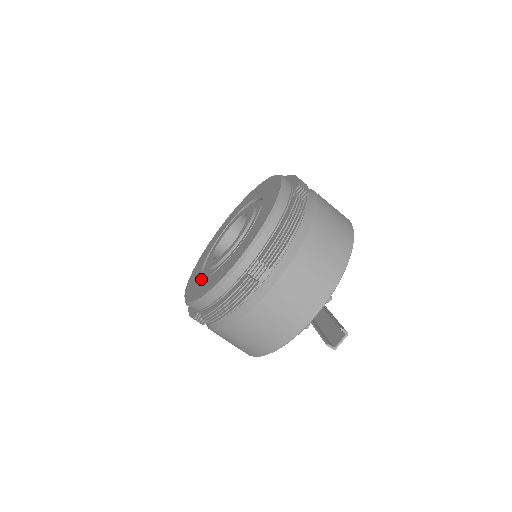
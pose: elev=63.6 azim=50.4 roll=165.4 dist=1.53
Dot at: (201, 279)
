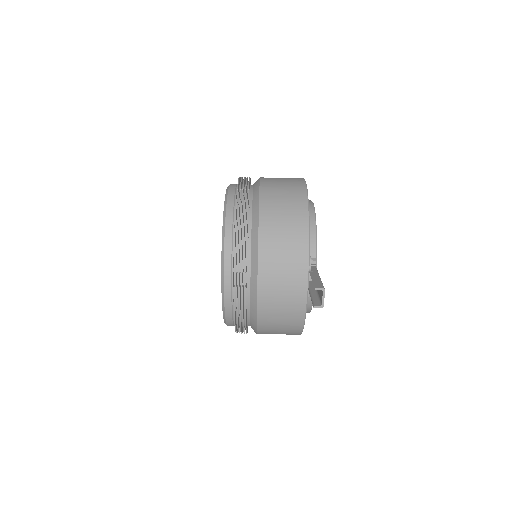
Dot at: occluded
